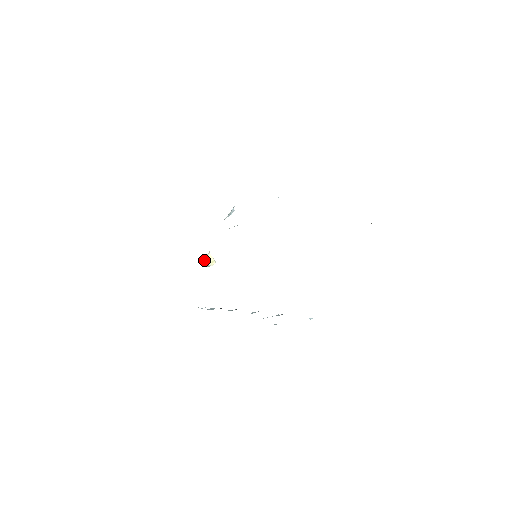
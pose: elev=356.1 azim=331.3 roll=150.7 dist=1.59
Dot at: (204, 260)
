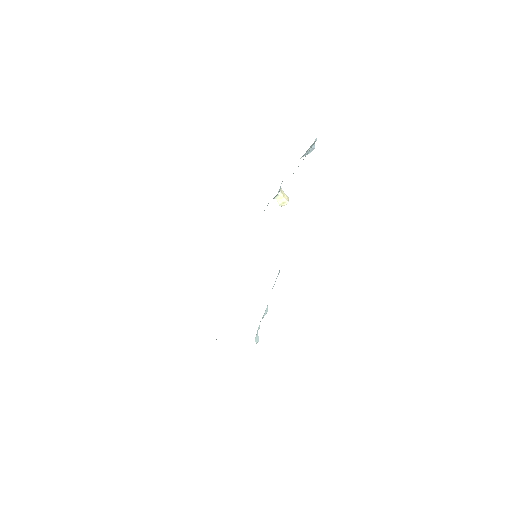
Dot at: (276, 199)
